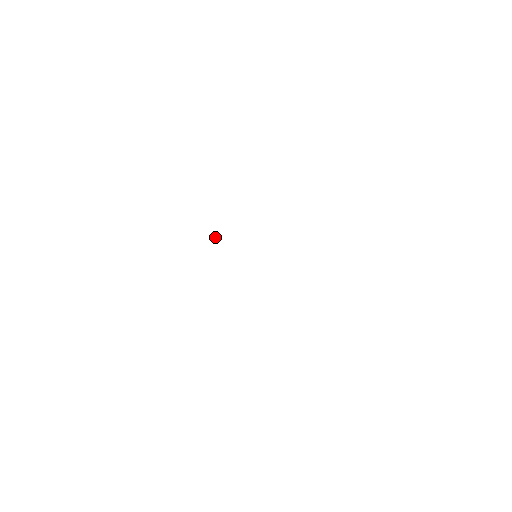
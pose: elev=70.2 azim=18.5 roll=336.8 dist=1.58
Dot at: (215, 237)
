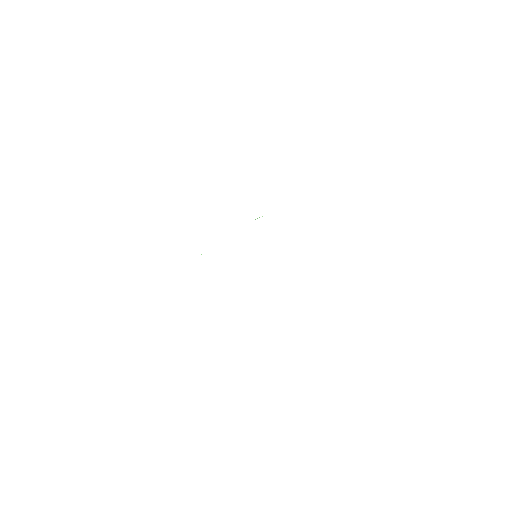
Dot at: occluded
